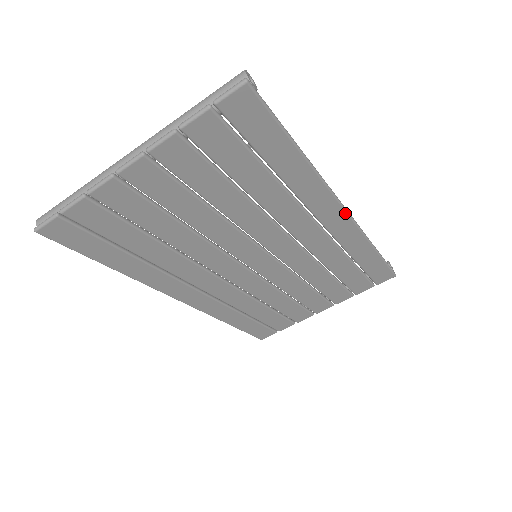
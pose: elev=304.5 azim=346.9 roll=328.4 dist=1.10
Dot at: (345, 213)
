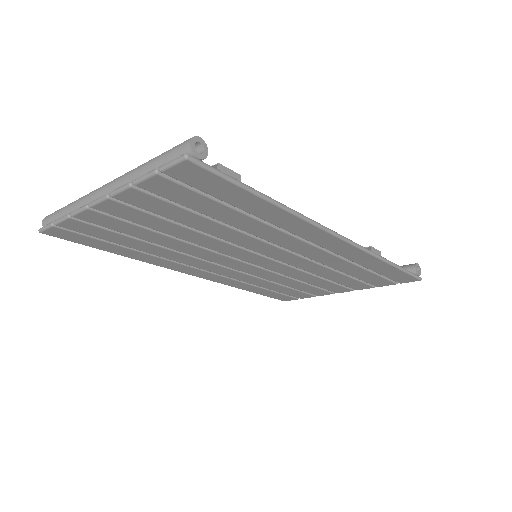
Dot at: (341, 240)
